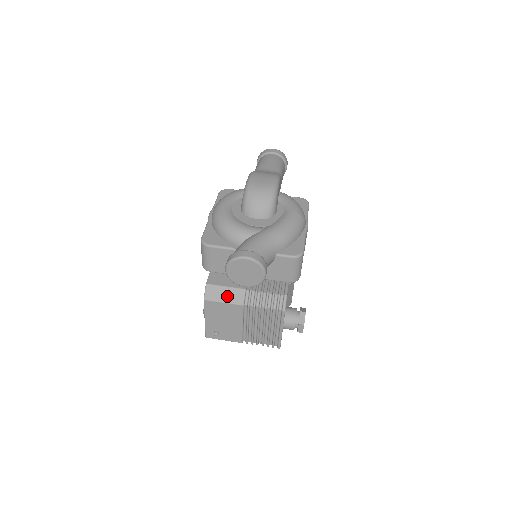
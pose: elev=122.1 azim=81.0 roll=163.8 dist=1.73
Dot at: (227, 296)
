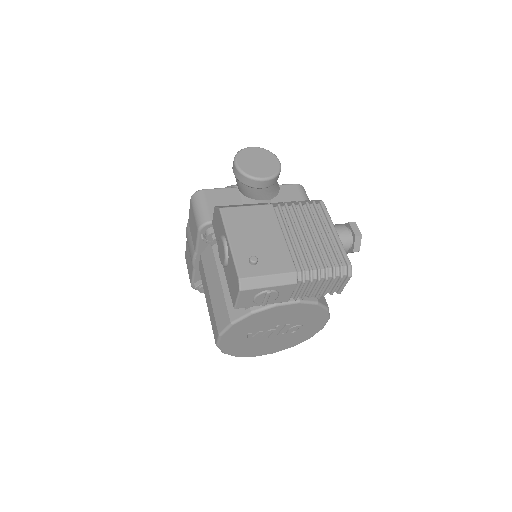
Dot at: (247, 205)
